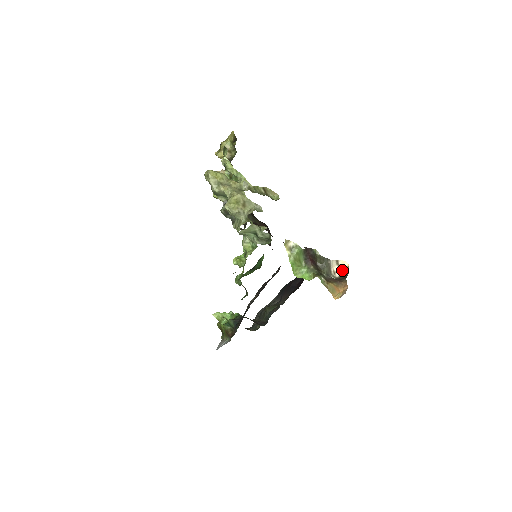
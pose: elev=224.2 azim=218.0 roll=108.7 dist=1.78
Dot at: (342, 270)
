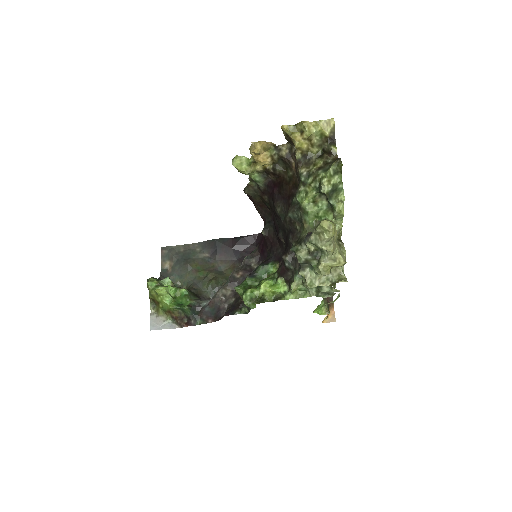
Dot at: occluded
